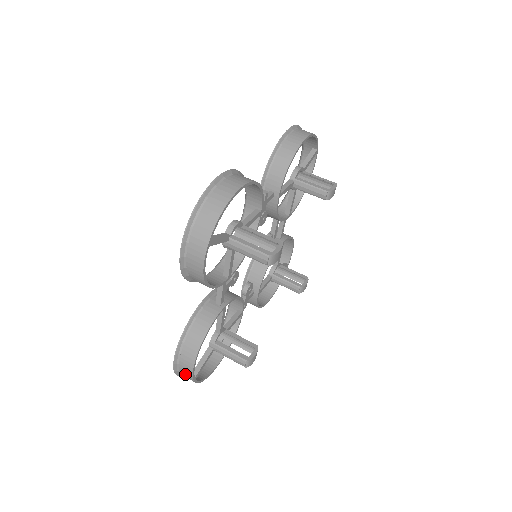
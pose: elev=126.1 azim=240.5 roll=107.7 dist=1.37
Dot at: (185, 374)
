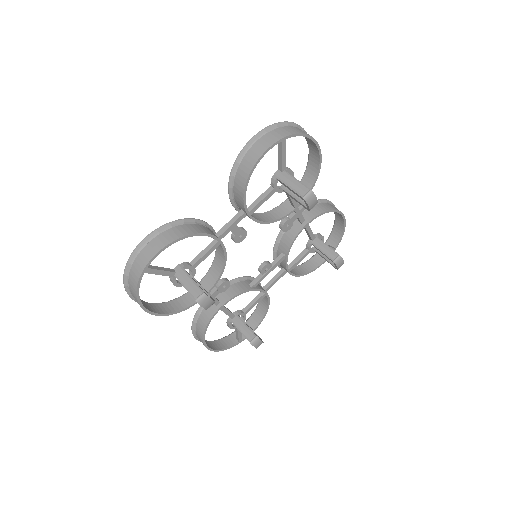
Dot at: (142, 258)
